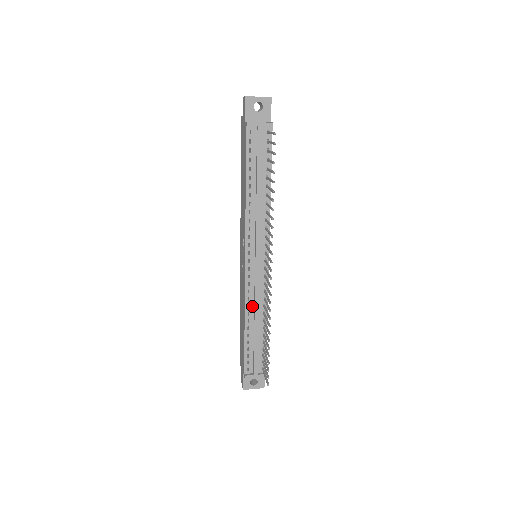
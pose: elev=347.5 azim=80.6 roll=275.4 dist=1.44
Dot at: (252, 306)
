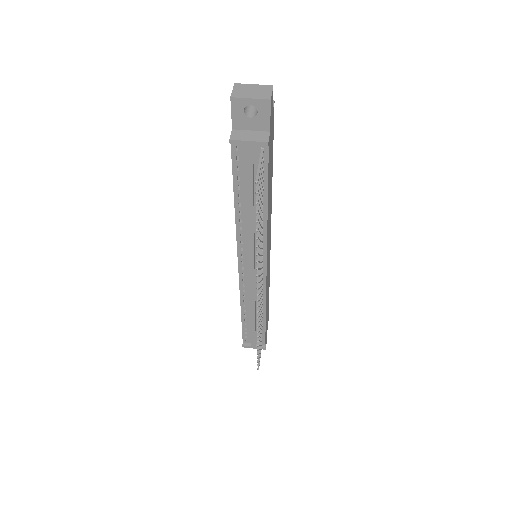
Dot at: (248, 301)
